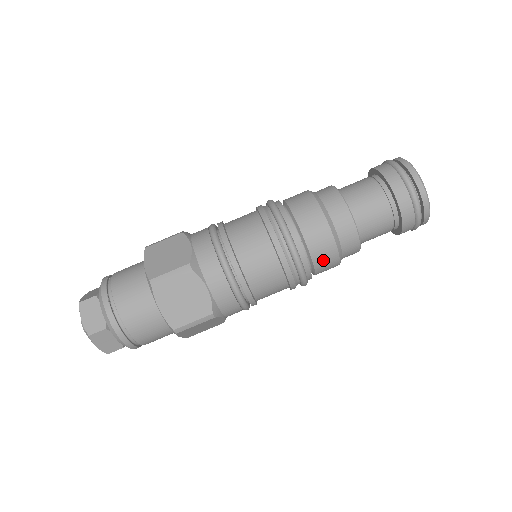
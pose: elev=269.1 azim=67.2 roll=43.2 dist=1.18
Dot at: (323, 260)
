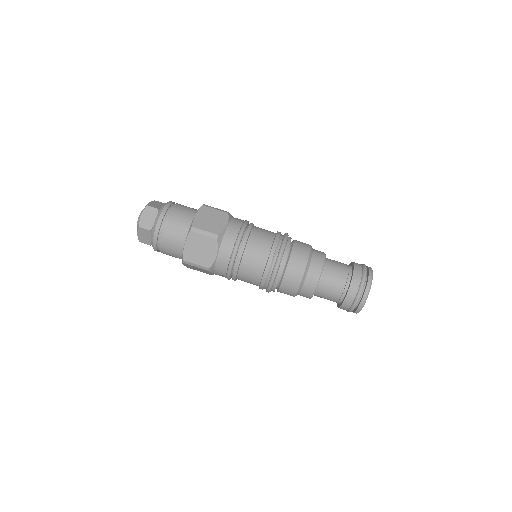
Dot at: (286, 288)
